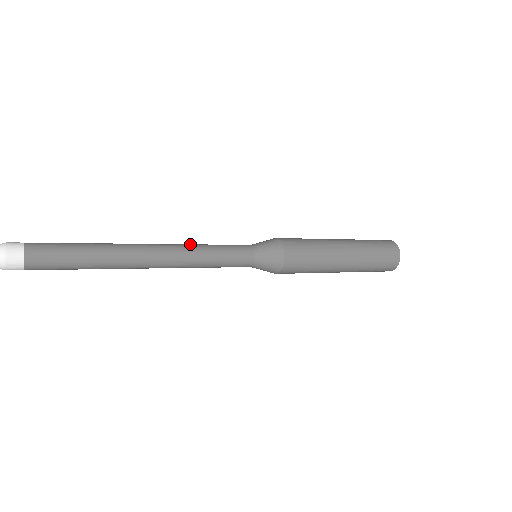
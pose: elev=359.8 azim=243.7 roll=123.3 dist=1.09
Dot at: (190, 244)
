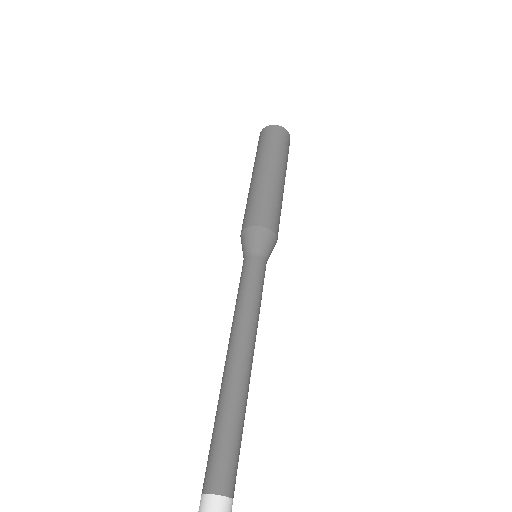
Dot at: (258, 319)
